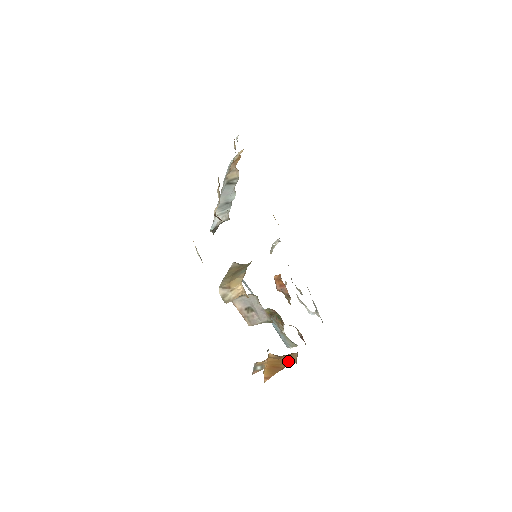
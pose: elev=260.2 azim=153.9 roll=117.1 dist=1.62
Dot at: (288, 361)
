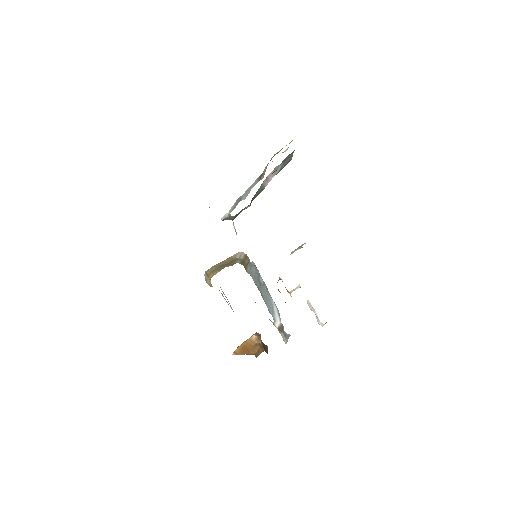
Dot at: (257, 352)
